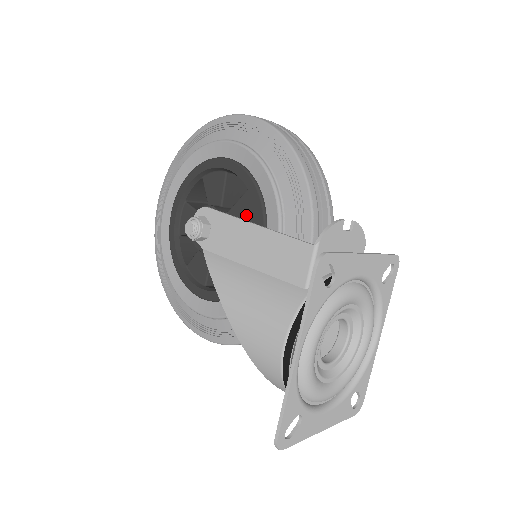
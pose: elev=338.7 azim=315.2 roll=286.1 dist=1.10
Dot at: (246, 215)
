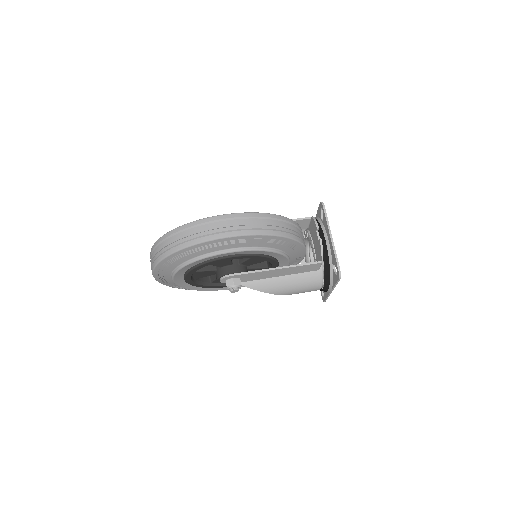
Dot at: (257, 261)
